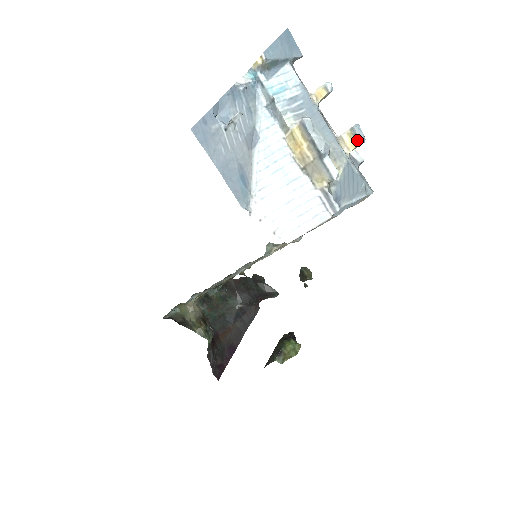
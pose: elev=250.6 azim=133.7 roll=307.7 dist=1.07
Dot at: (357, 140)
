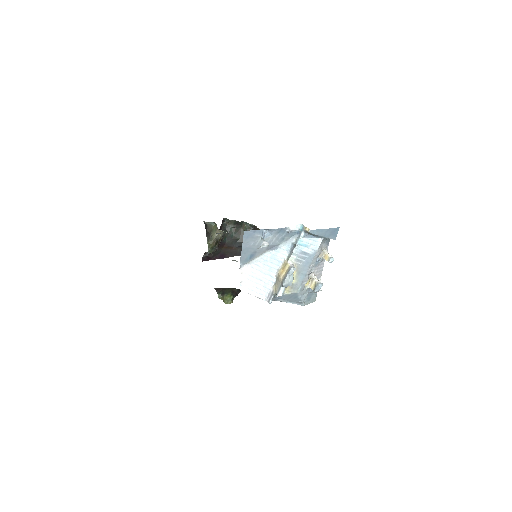
Dot at: (314, 289)
